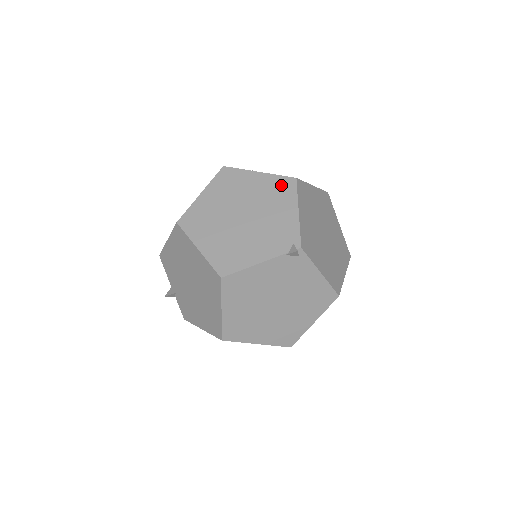
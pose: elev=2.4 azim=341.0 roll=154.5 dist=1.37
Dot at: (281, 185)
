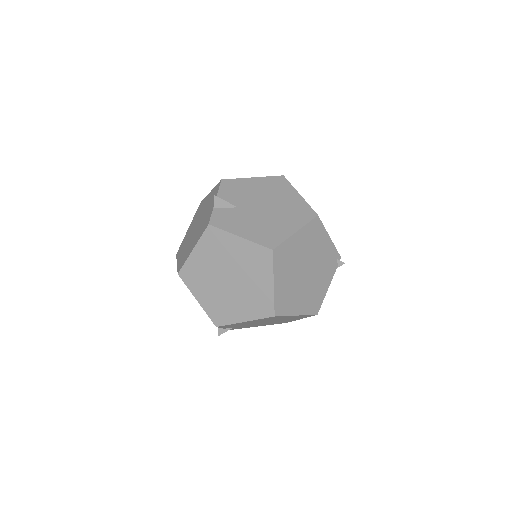
Dot at: (313, 229)
